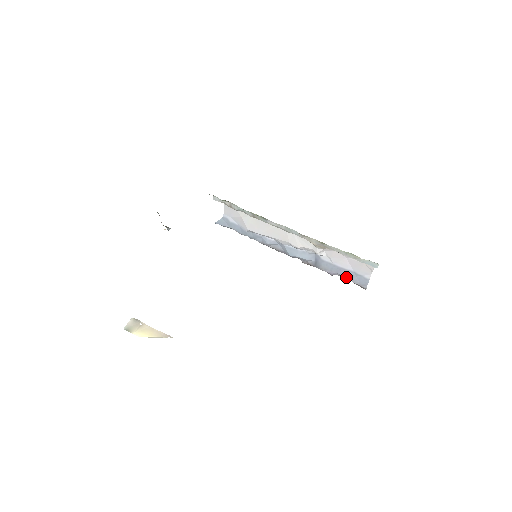
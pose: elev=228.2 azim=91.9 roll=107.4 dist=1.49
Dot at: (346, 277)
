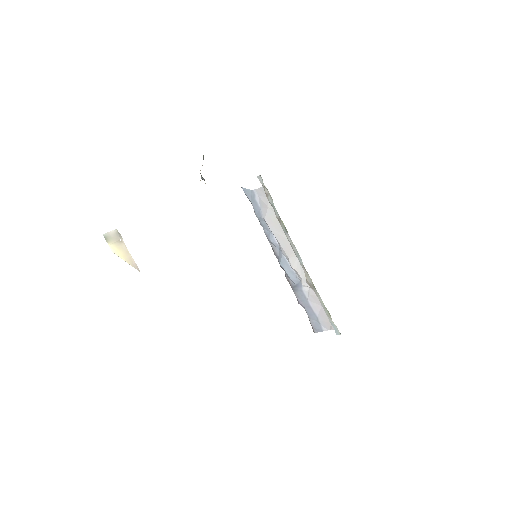
Dot at: (308, 314)
